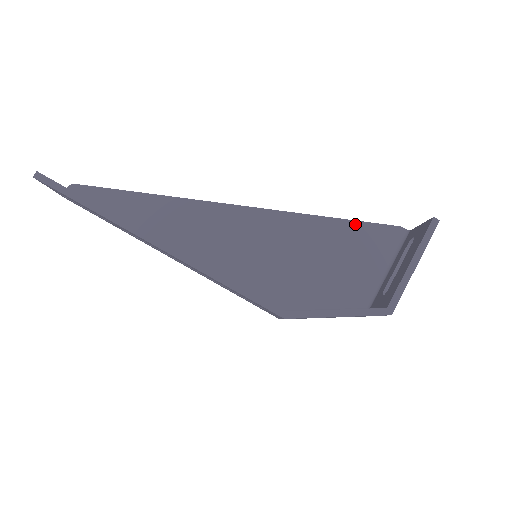
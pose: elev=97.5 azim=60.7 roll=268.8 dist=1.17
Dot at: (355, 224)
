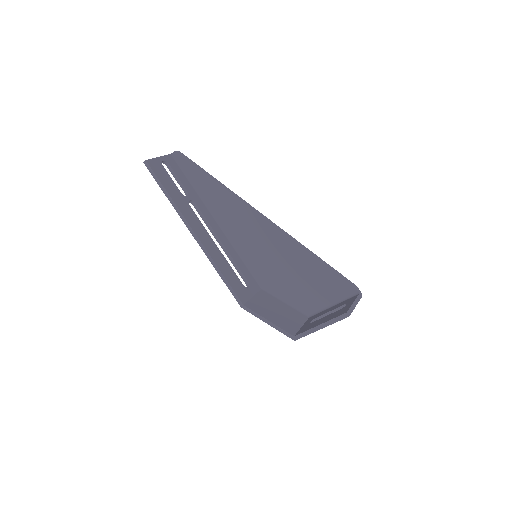
Dot at: (327, 269)
